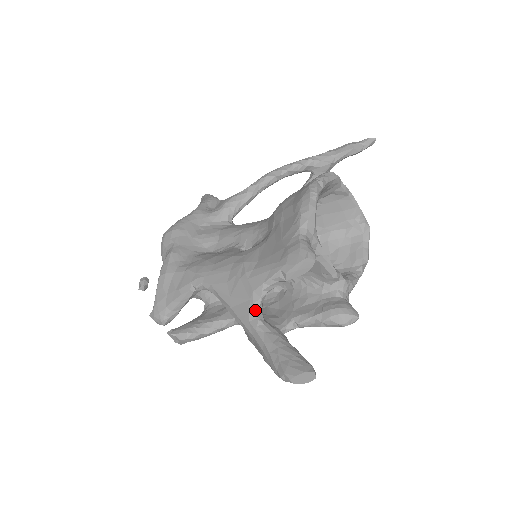
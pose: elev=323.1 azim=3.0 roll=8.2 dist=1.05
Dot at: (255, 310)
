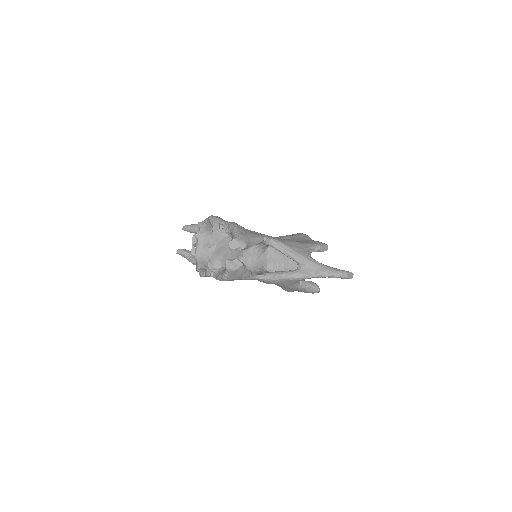
Dot at: (309, 254)
